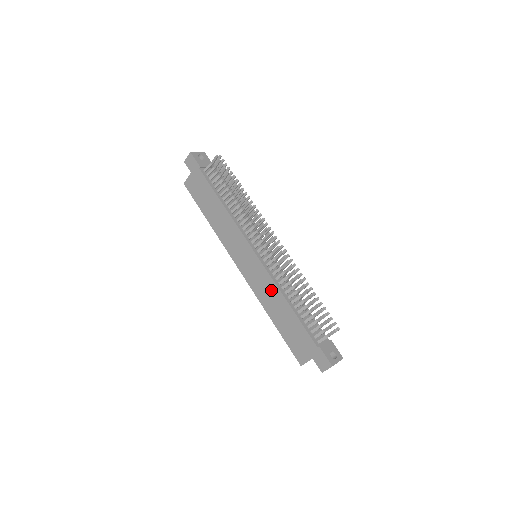
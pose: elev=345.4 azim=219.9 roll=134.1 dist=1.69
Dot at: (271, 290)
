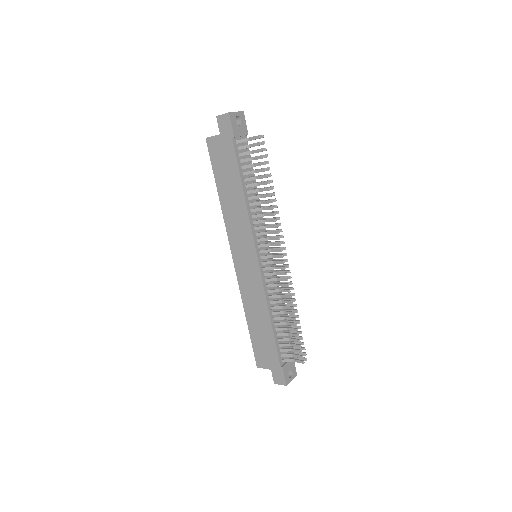
Dot at: (259, 299)
